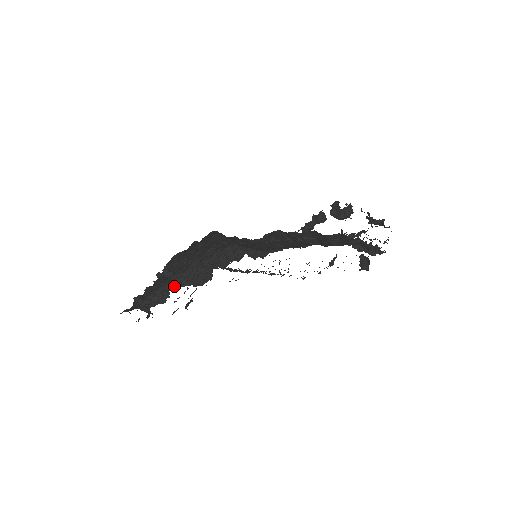
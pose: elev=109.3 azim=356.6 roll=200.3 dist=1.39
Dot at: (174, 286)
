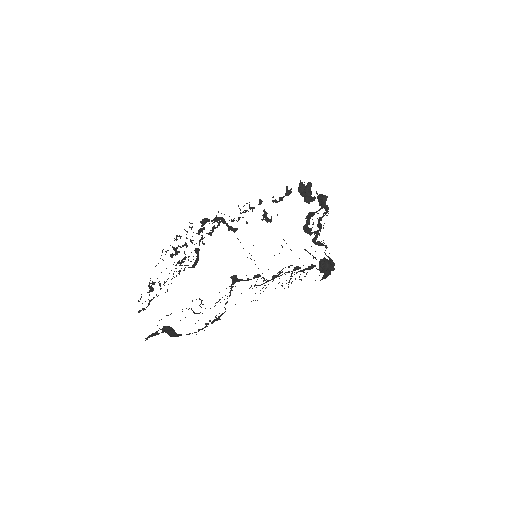
Dot at: occluded
